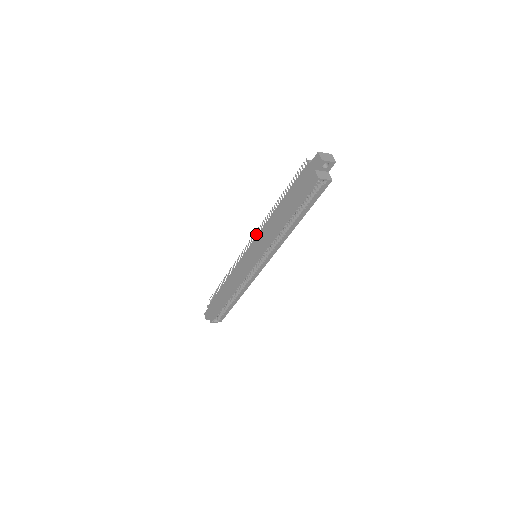
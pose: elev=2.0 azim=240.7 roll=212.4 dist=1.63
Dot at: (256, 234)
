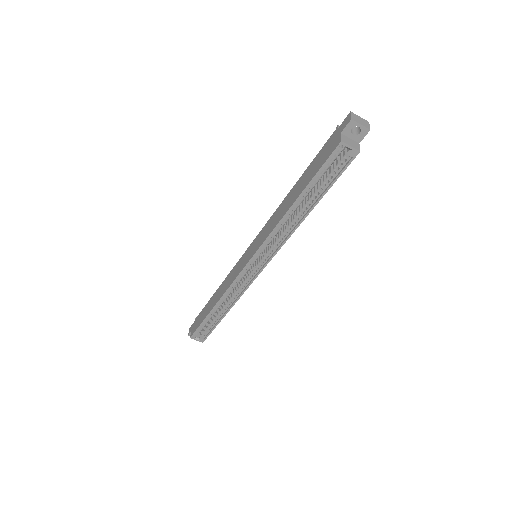
Dot at: occluded
